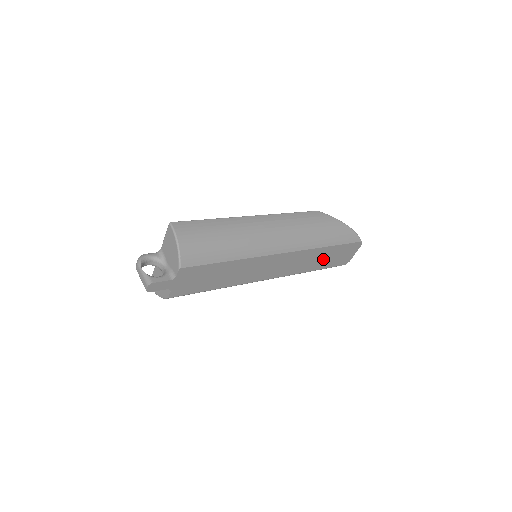
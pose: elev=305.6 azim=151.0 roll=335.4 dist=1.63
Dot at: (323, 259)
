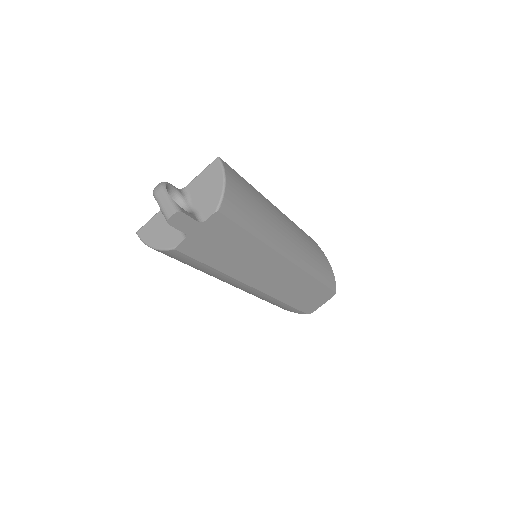
Dot at: (303, 294)
